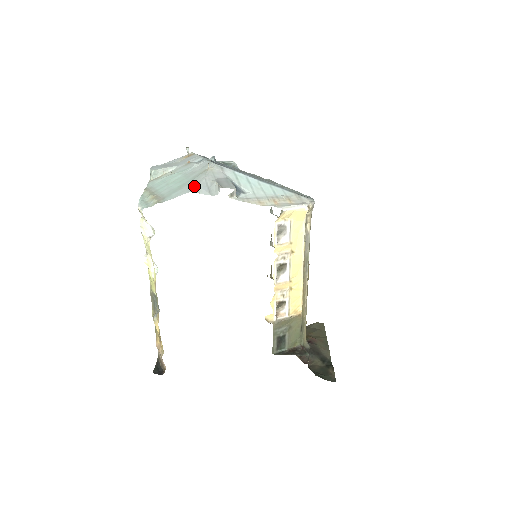
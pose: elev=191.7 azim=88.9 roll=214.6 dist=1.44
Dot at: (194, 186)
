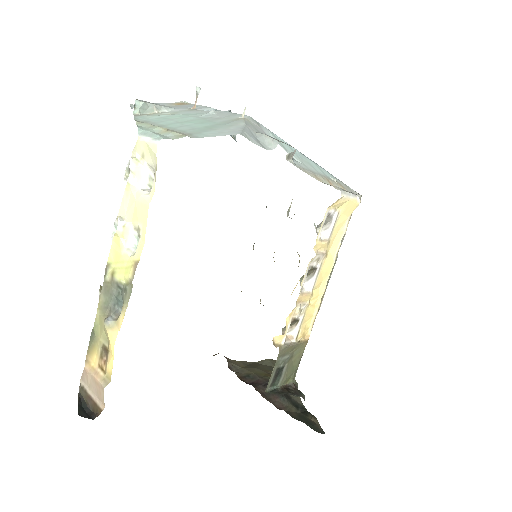
Dot at: (239, 130)
